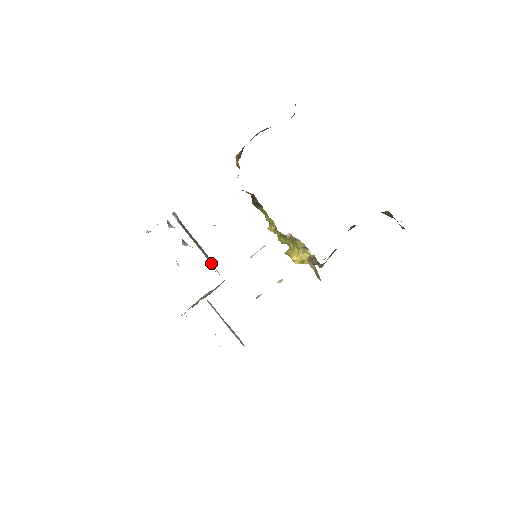
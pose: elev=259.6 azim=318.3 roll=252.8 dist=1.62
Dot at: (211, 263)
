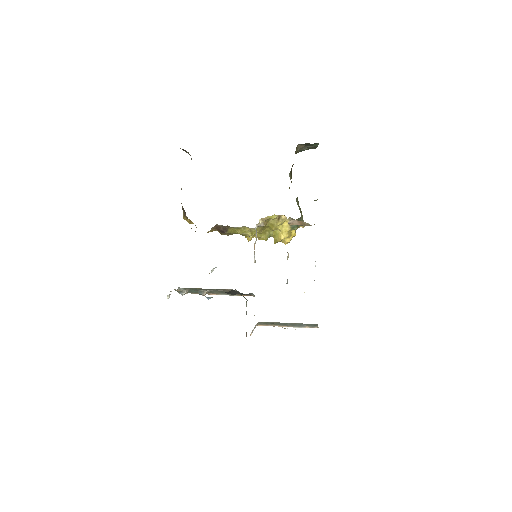
Dot at: (234, 295)
